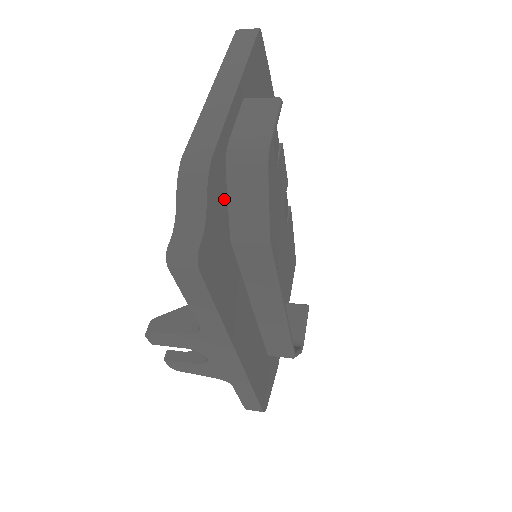
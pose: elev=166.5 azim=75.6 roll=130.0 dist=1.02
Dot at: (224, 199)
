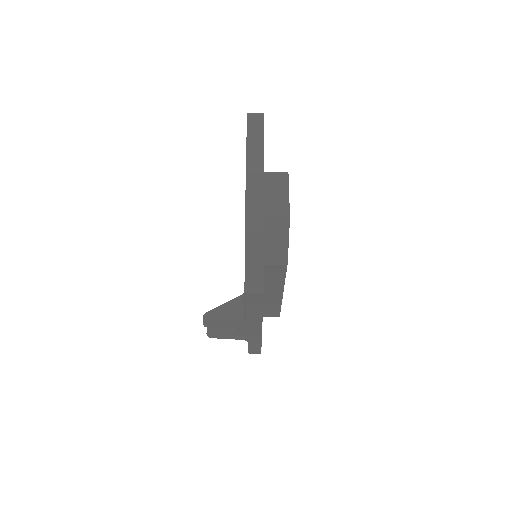
Dot at: occluded
